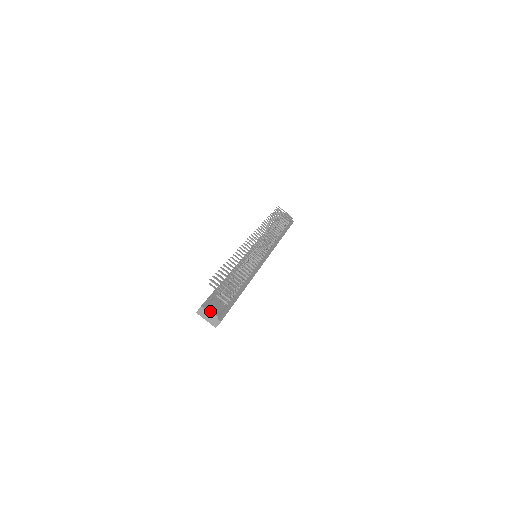
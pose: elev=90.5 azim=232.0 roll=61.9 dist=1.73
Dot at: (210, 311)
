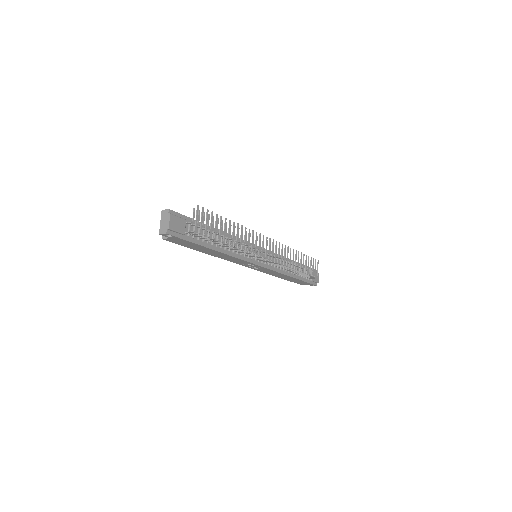
Dot at: (169, 218)
